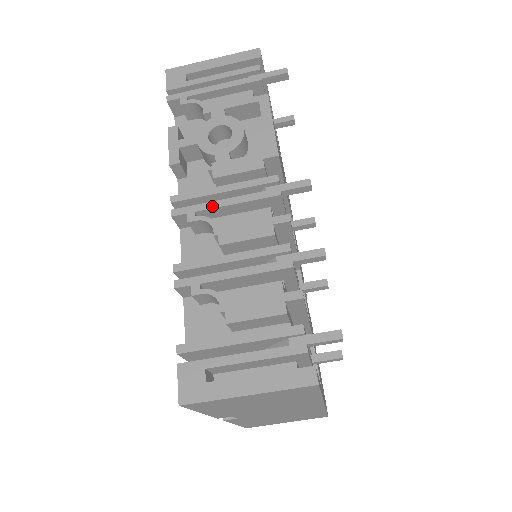
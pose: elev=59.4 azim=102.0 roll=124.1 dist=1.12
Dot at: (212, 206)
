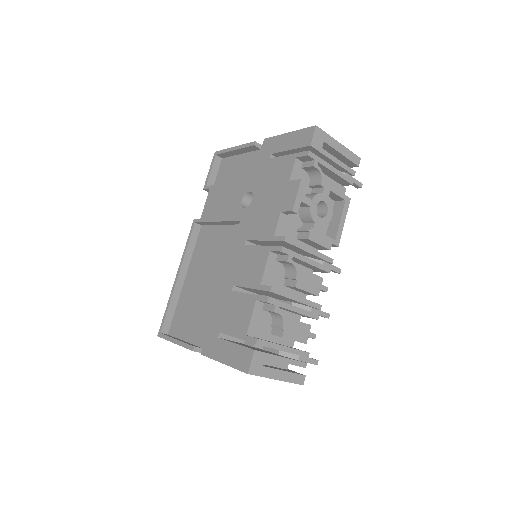
Dot at: (302, 259)
